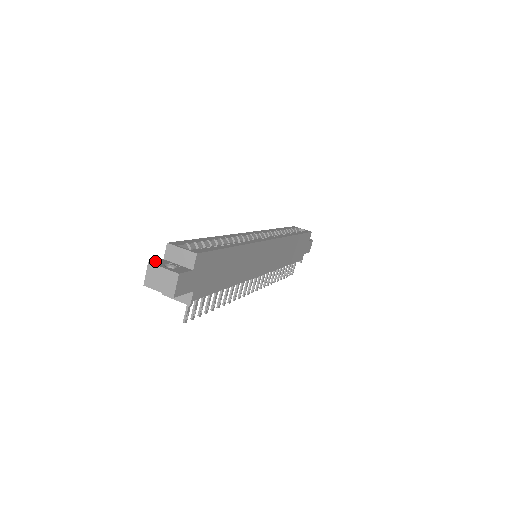
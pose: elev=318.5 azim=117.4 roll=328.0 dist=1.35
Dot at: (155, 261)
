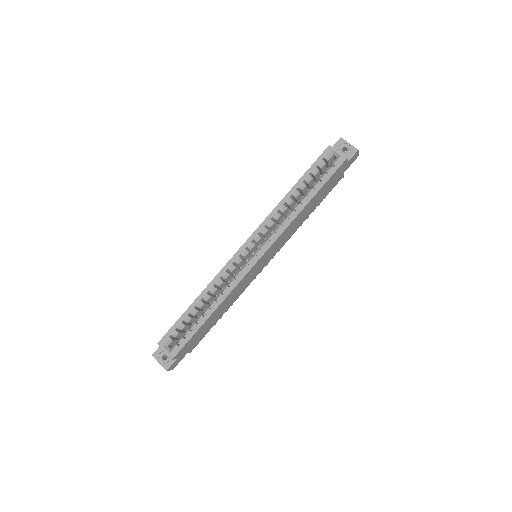
Dot at: (156, 352)
